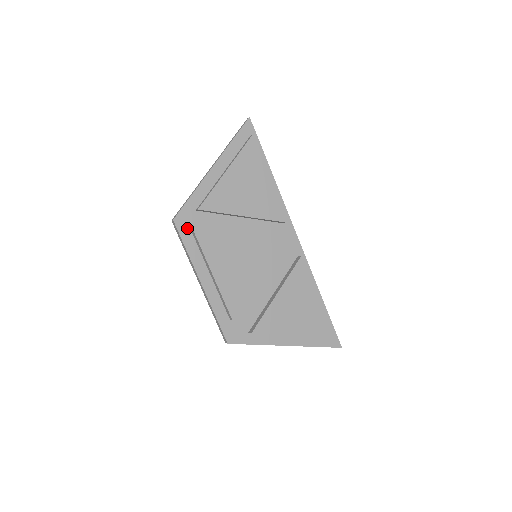
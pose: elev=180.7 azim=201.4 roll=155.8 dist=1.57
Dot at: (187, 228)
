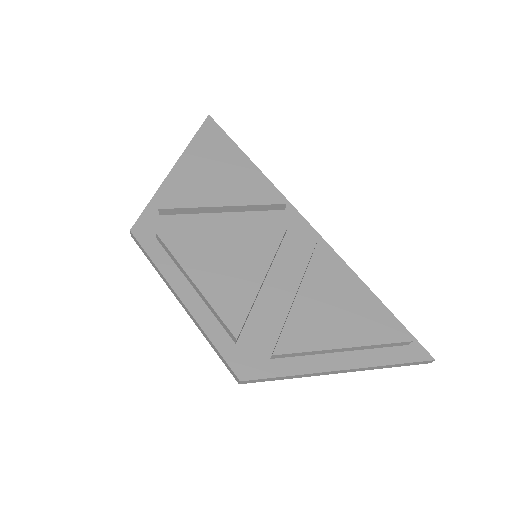
Dot at: (150, 237)
